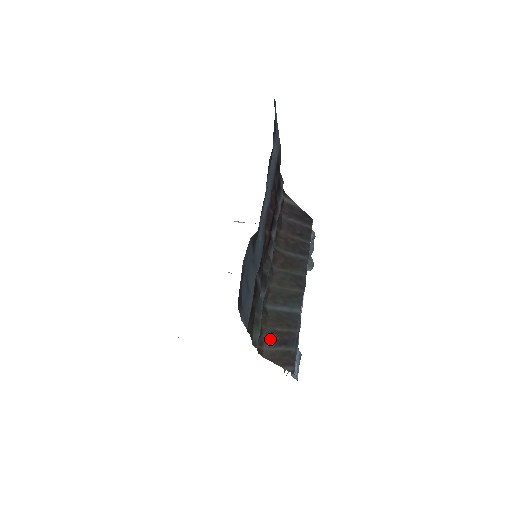
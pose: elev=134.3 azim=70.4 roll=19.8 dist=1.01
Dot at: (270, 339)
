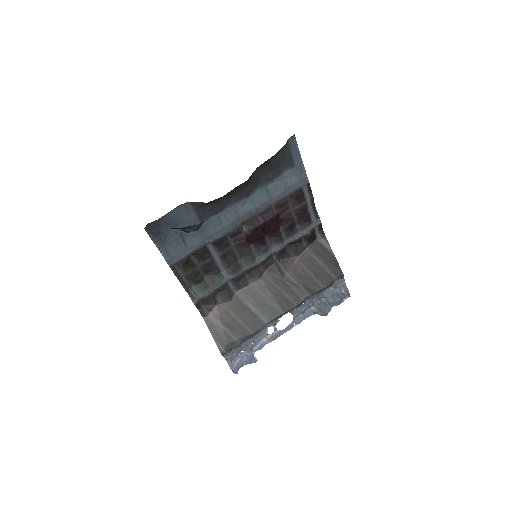
Dot at: (220, 314)
